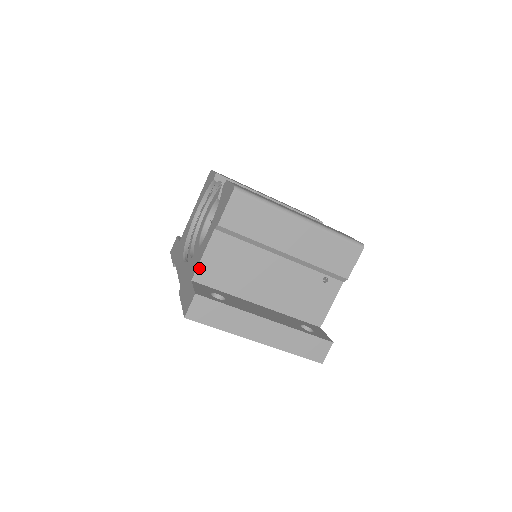
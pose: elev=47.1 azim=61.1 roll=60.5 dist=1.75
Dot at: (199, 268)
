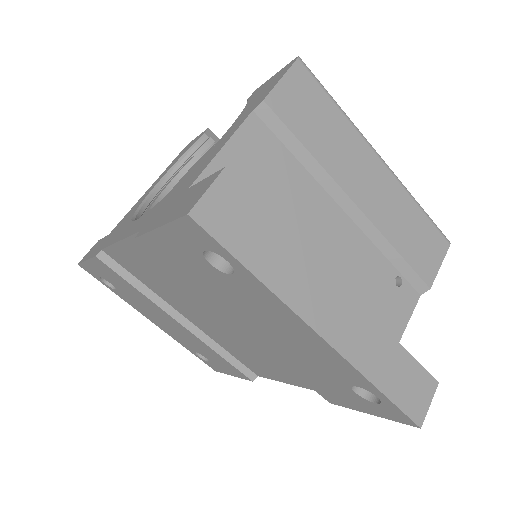
Dot at: (210, 169)
